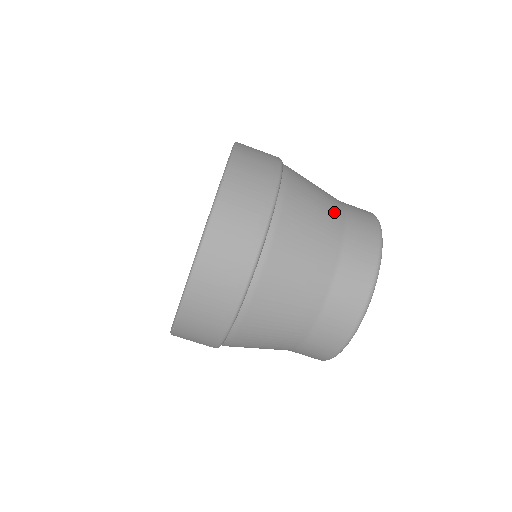
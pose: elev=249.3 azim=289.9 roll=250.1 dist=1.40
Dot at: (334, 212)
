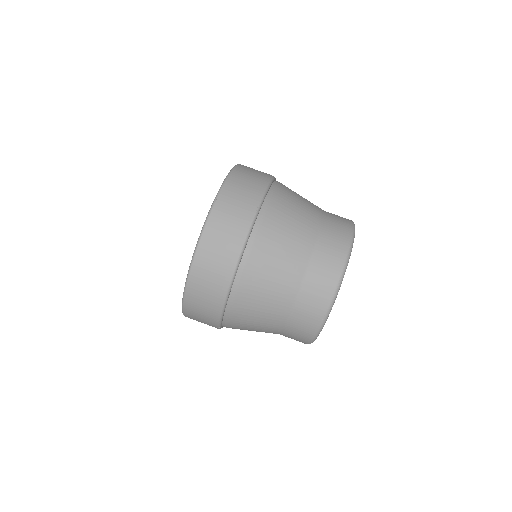
Dot at: occluded
